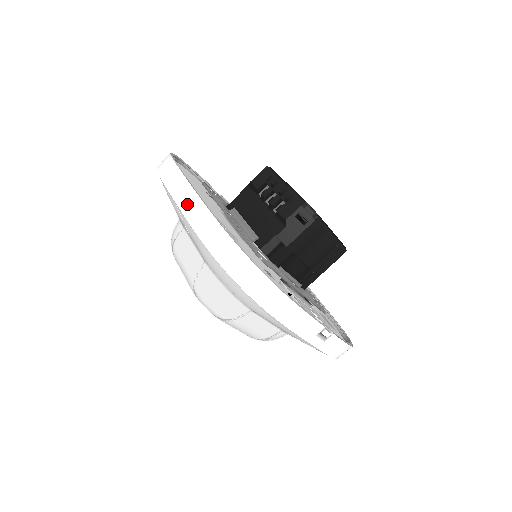
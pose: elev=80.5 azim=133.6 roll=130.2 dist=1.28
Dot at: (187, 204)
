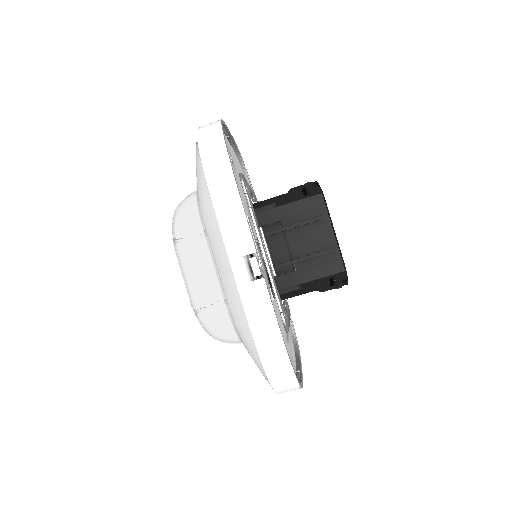
Dot at: occluded
